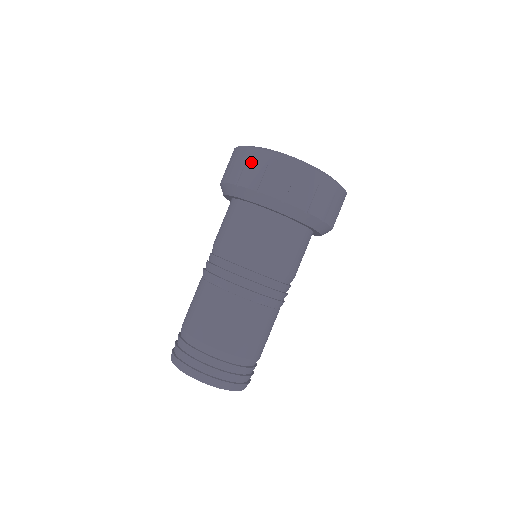
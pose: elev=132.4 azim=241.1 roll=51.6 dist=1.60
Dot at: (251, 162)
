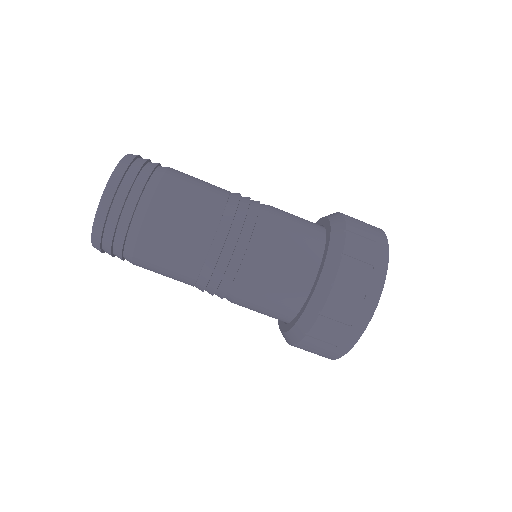
Dot at: occluded
